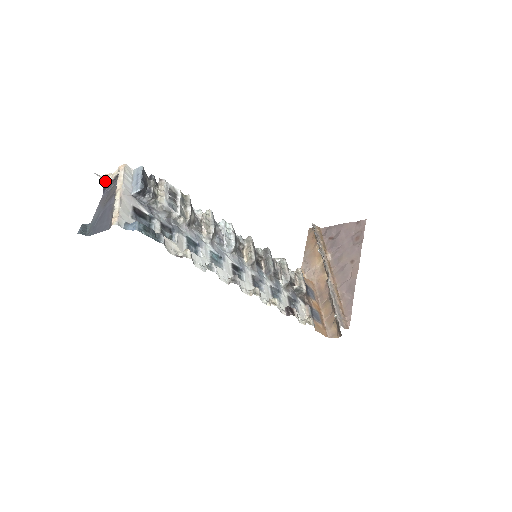
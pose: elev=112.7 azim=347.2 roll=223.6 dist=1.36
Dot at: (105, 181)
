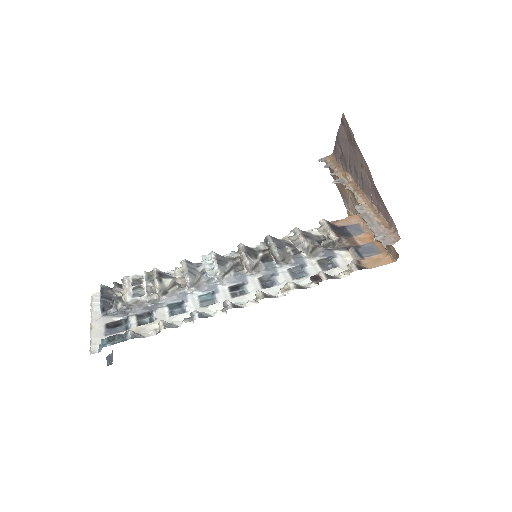
Dot at: occluded
